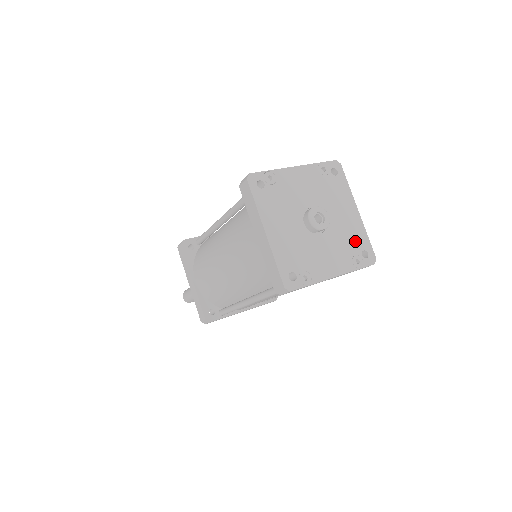
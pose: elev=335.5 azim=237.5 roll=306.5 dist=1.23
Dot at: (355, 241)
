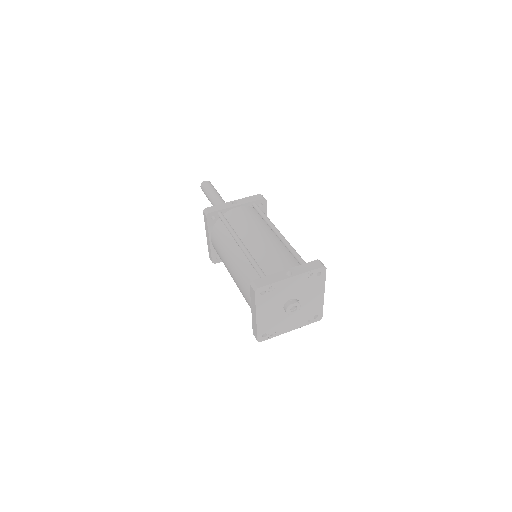
Dot at: (313, 311)
